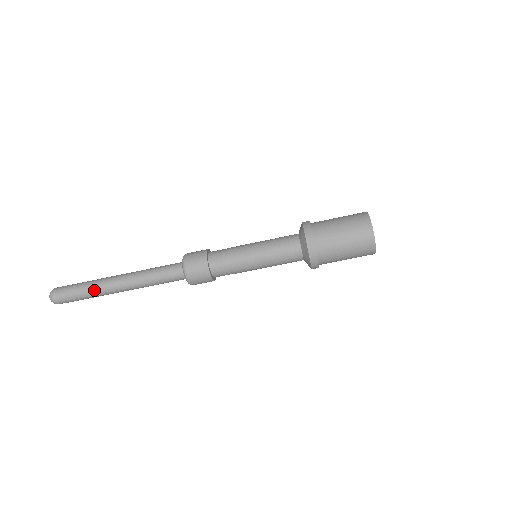
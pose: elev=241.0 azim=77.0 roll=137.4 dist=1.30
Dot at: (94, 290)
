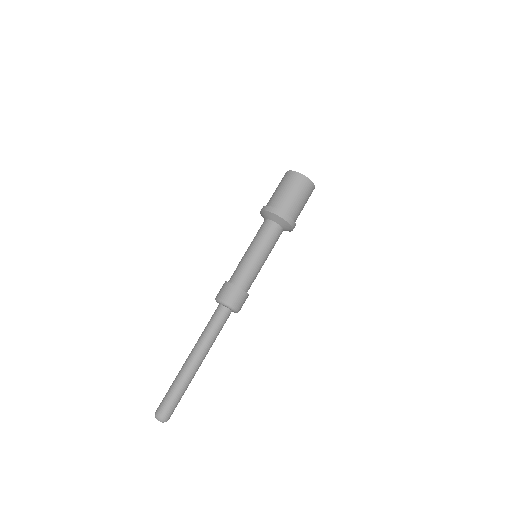
Dot at: (177, 377)
